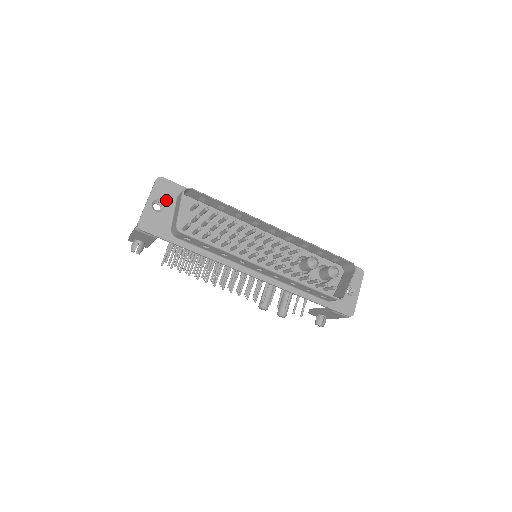
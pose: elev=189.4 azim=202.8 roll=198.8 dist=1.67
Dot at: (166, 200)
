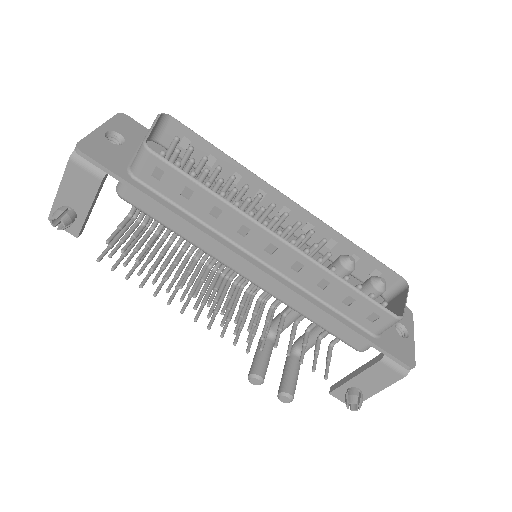
Dot at: (128, 137)
